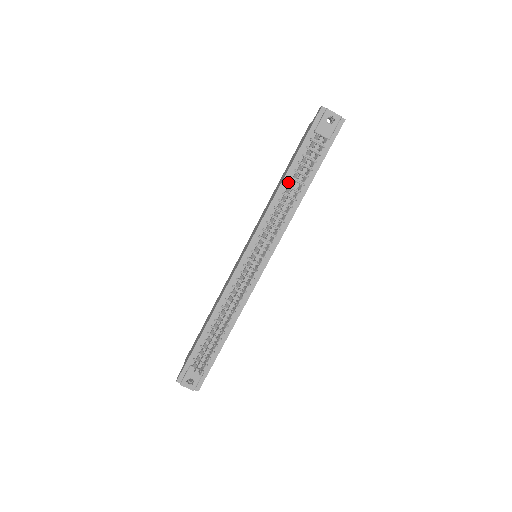
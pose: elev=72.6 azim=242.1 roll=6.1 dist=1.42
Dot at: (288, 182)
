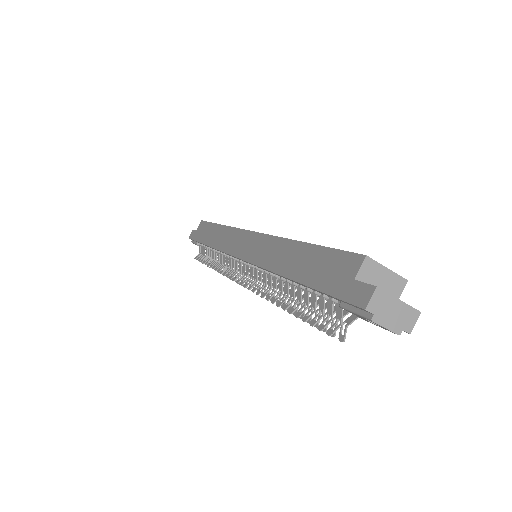
Dot at: occluded
